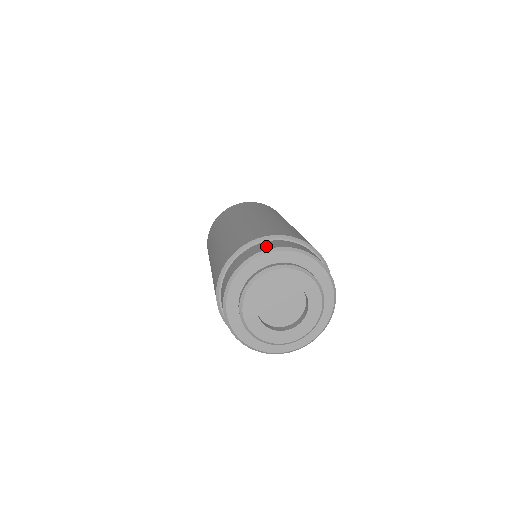
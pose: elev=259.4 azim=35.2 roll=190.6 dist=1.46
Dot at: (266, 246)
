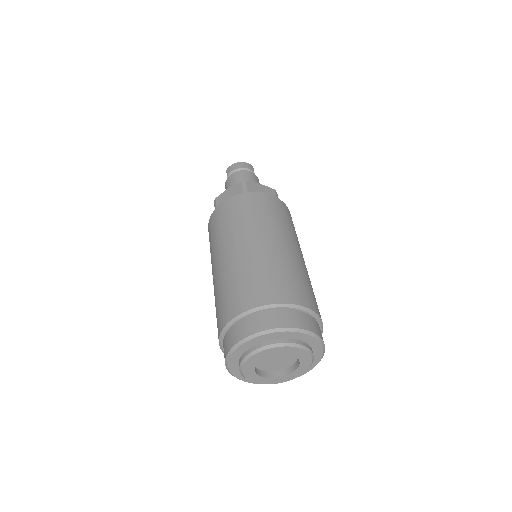
Dot at: (307, 323)
